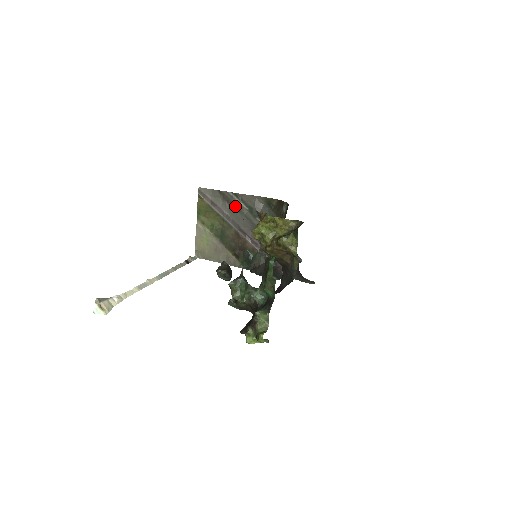
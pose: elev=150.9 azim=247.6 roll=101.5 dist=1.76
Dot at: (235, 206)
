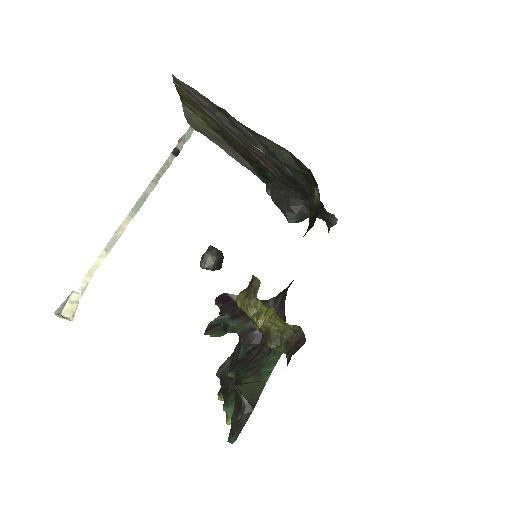
Dot at: (240, 129)
